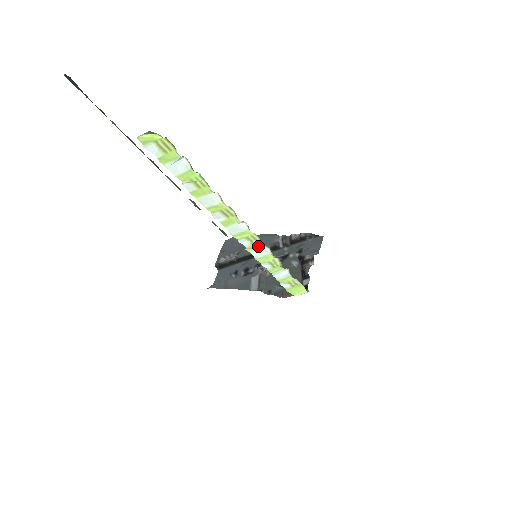
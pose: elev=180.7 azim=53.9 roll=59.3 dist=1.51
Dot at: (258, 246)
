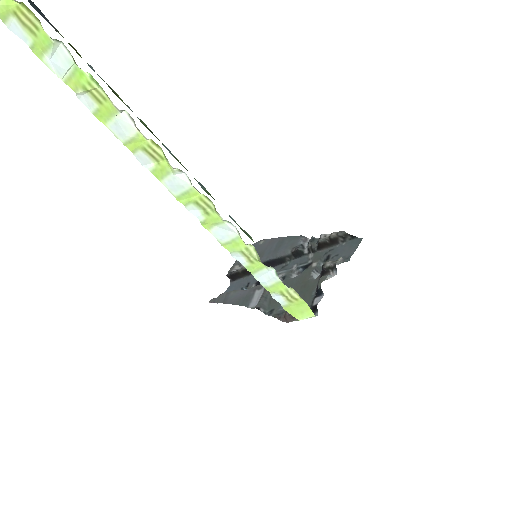
Dot at: (217, 220)
